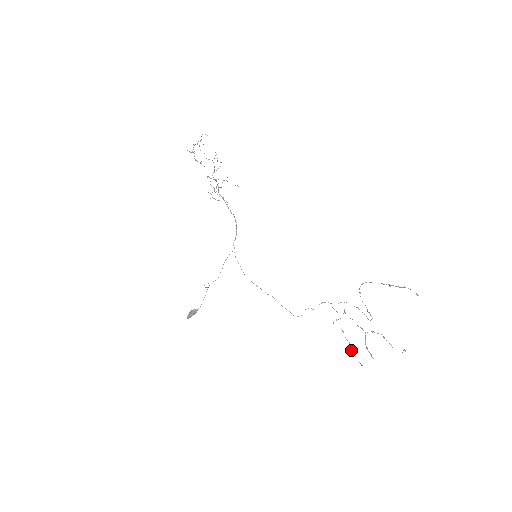
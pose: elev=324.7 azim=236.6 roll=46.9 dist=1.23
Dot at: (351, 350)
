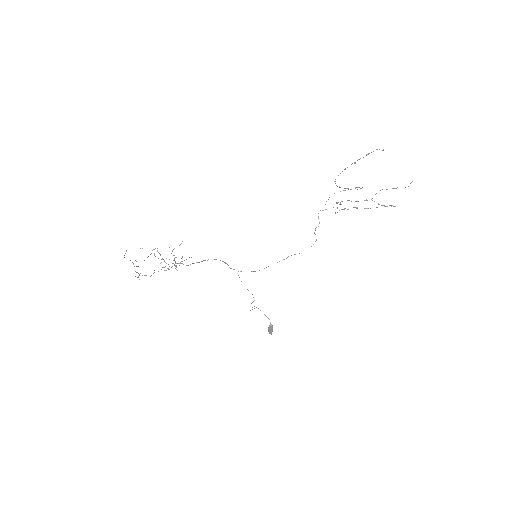
Dot at: occluded
